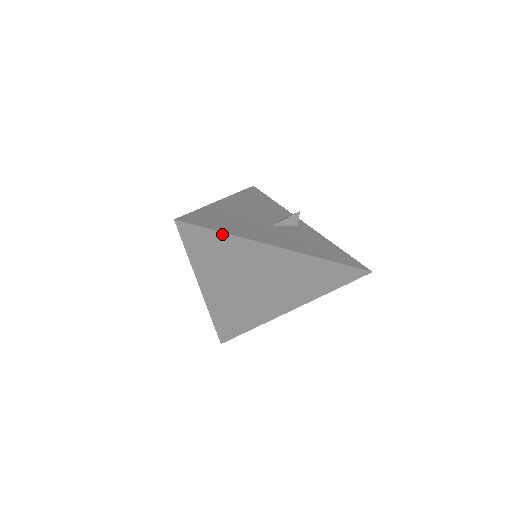
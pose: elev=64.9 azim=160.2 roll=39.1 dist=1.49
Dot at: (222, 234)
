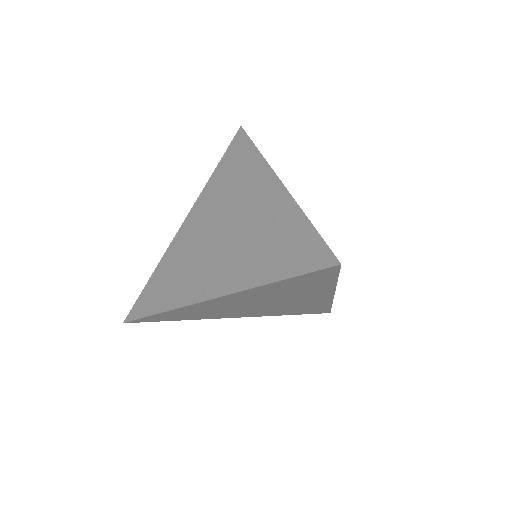
Dot at: (254, 149)
